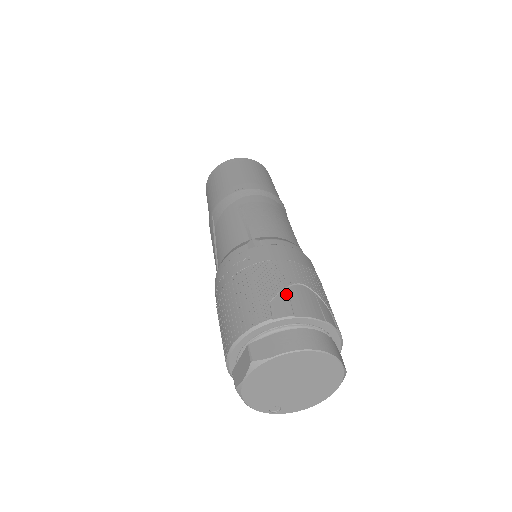
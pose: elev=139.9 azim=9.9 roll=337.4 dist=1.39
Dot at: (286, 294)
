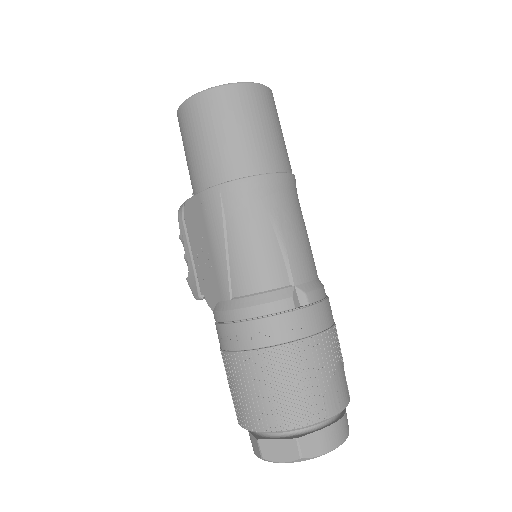
Dot at: (335, 383)
